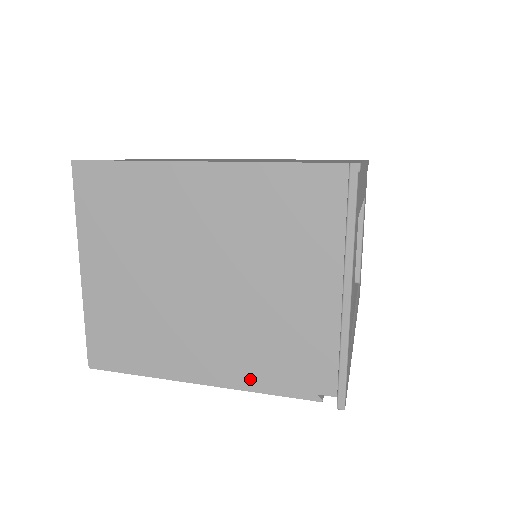
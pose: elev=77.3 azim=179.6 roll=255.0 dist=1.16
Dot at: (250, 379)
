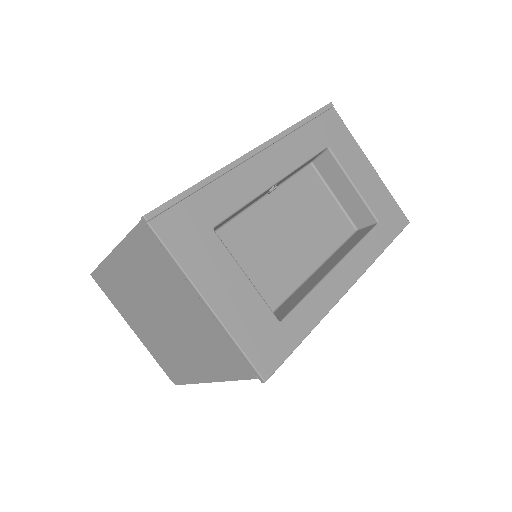
Dot at: (222, 373)
